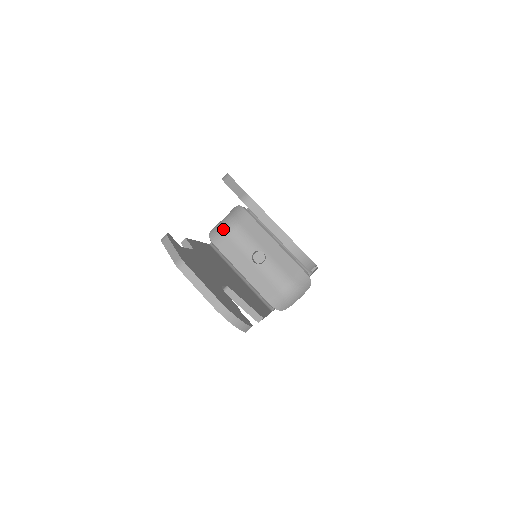
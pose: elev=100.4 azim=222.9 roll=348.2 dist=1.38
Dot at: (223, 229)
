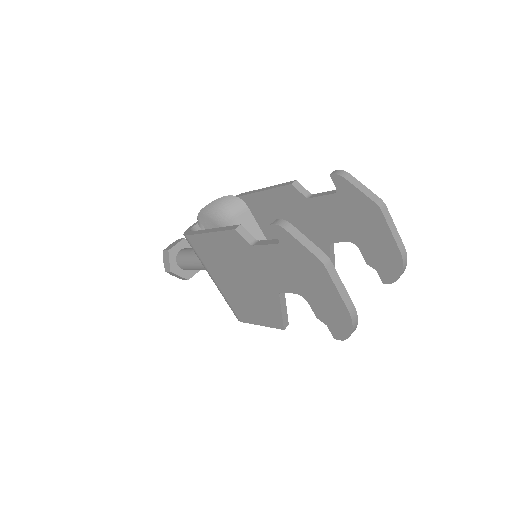
Dot at: (214, 218)
